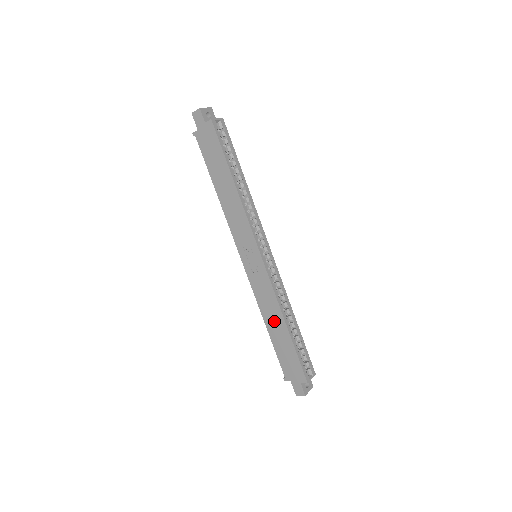
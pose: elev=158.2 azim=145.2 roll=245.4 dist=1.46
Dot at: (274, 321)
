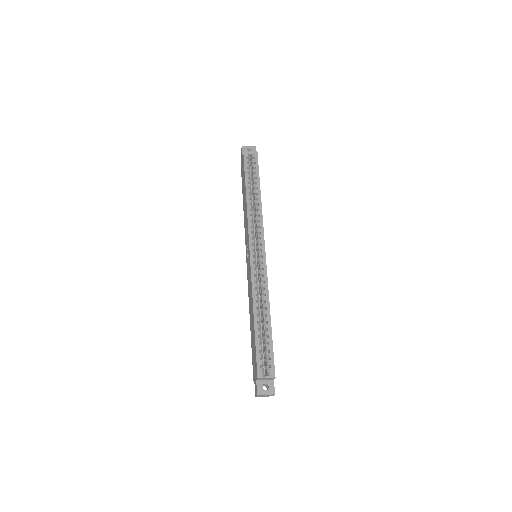
Dot at: (251, 313)
